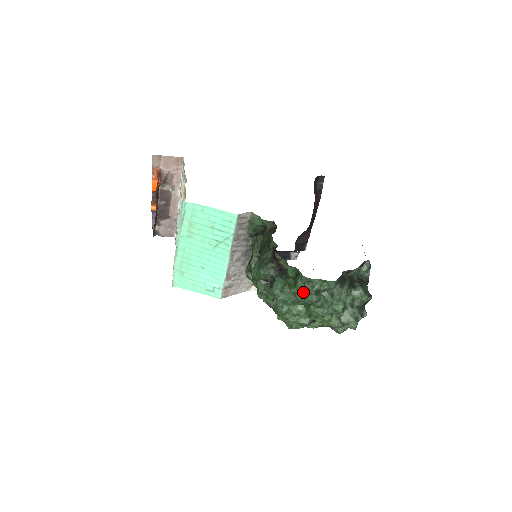
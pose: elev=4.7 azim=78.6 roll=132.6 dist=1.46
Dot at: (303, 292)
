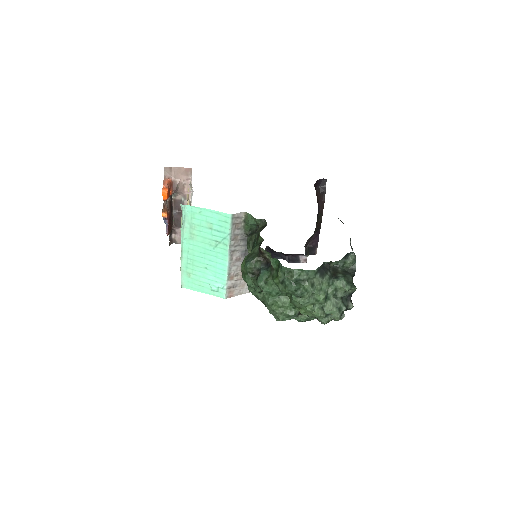
Dot at: (284, 282)
